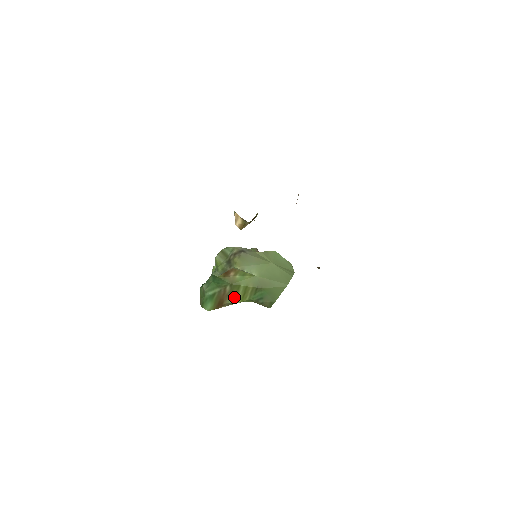
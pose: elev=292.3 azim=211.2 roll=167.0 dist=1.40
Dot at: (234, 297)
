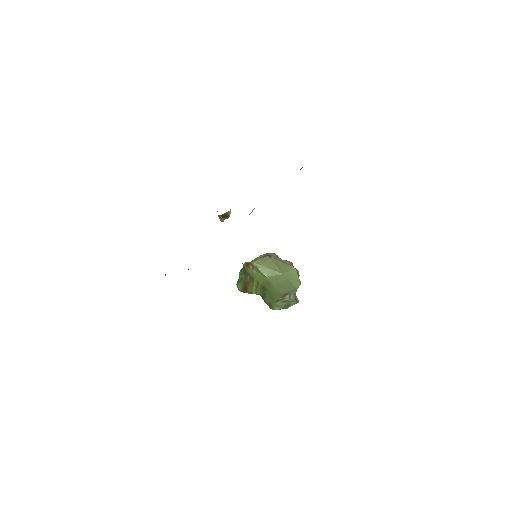
Dot at: (252, 287)
